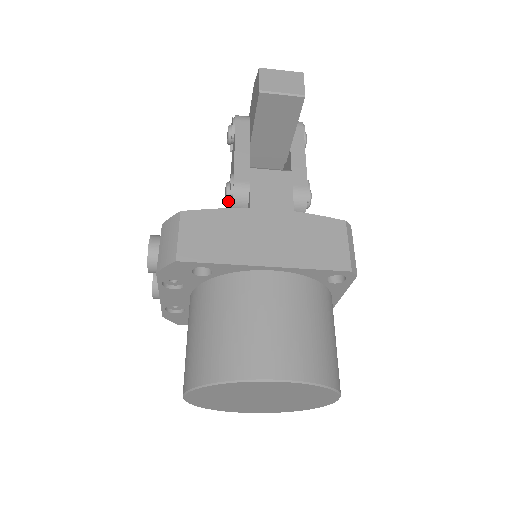
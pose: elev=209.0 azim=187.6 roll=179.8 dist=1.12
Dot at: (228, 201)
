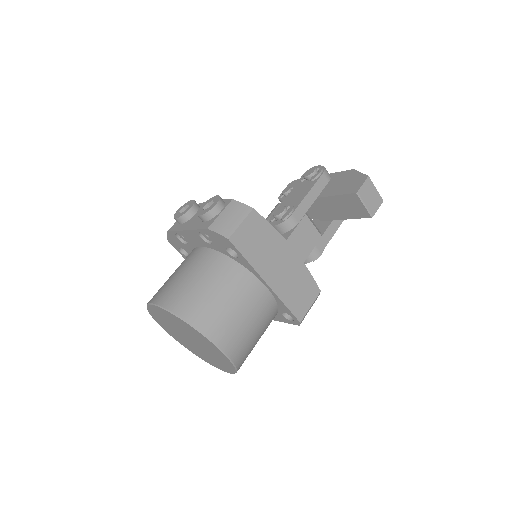
Dot at: (276, 218)
